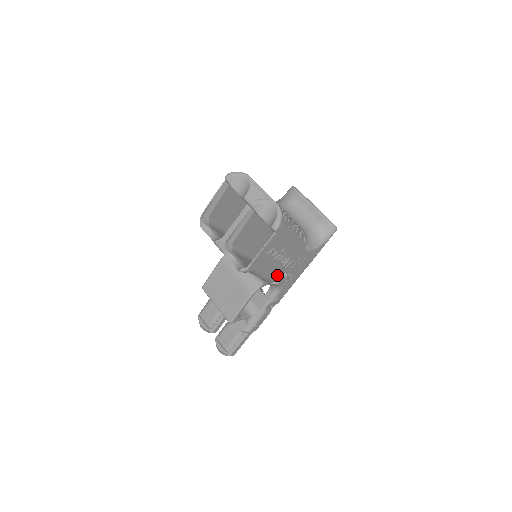
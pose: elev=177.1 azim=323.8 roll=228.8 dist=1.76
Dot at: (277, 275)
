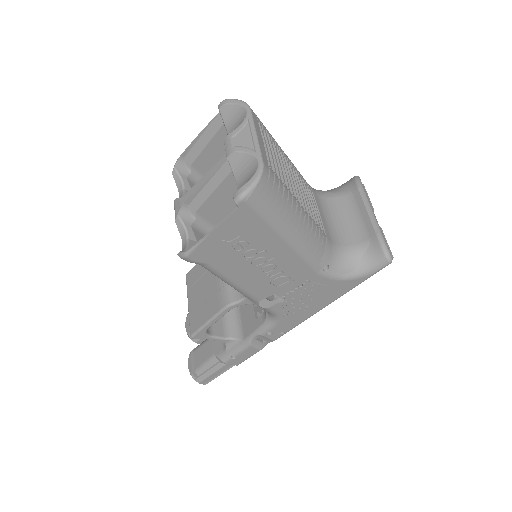
Dot at: (262, 293)
